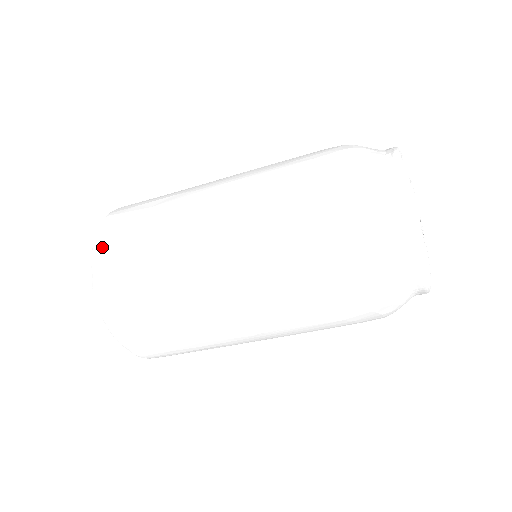
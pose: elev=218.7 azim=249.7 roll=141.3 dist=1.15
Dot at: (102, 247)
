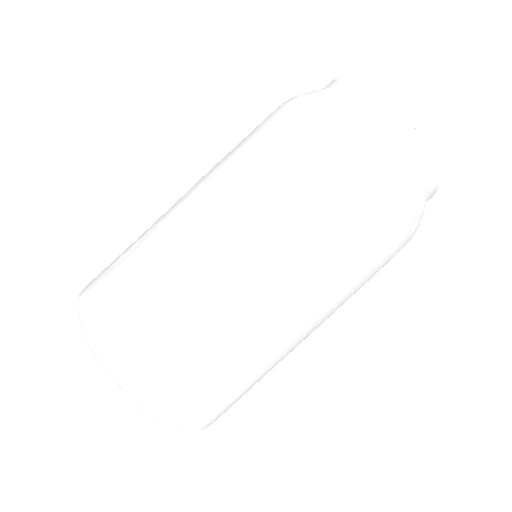
Dot at: (97, 327)
